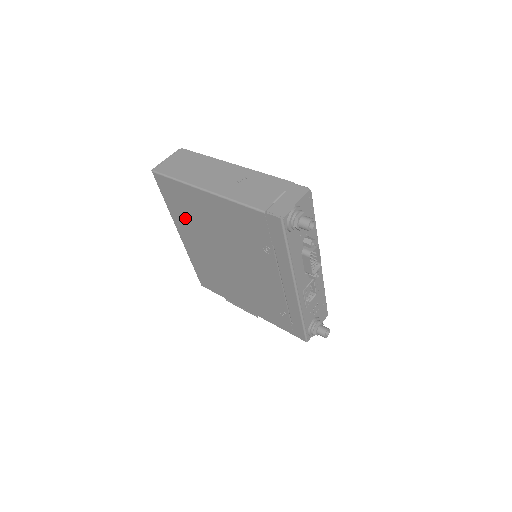
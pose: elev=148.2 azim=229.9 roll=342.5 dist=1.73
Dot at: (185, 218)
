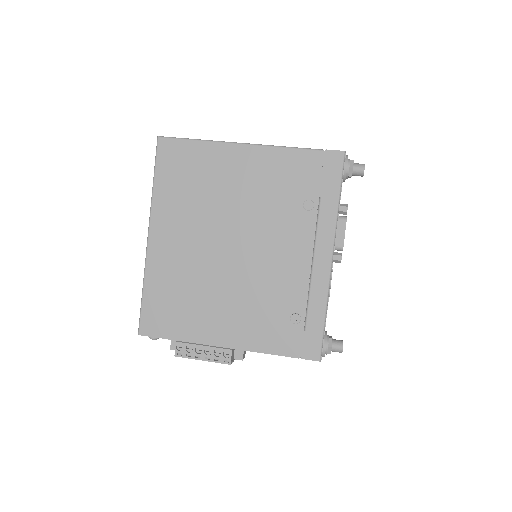
Dot at: (180, 199)
